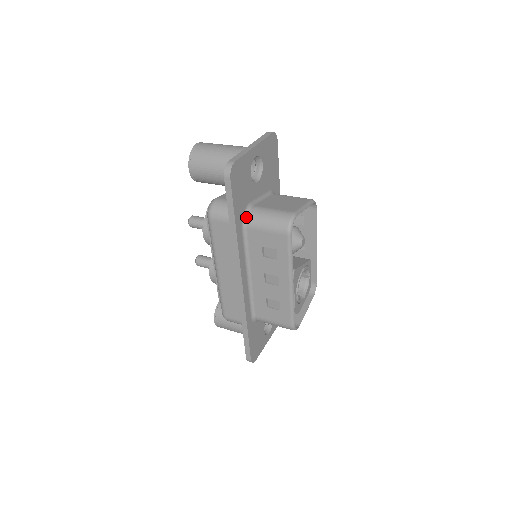
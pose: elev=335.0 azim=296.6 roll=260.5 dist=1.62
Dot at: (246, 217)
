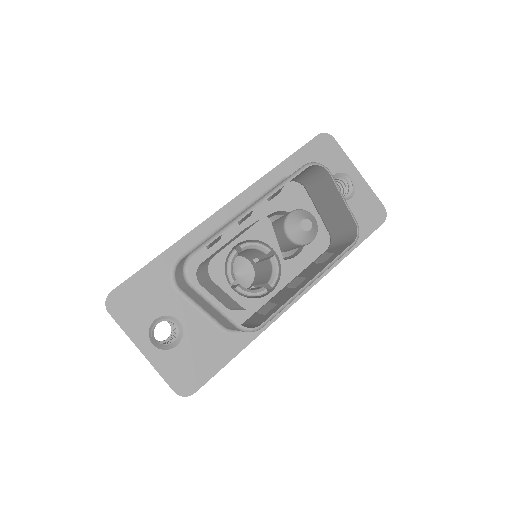
Dot at: occluded
